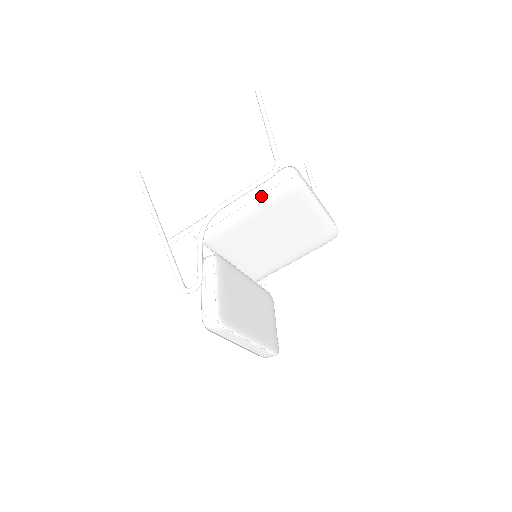
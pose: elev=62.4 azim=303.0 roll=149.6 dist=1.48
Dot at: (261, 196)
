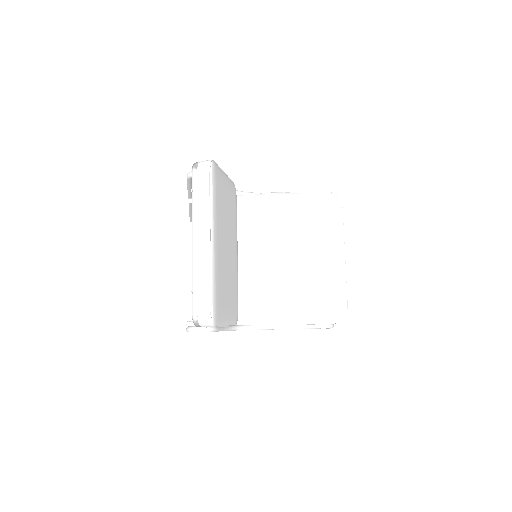
Dot at: (300, 193)
